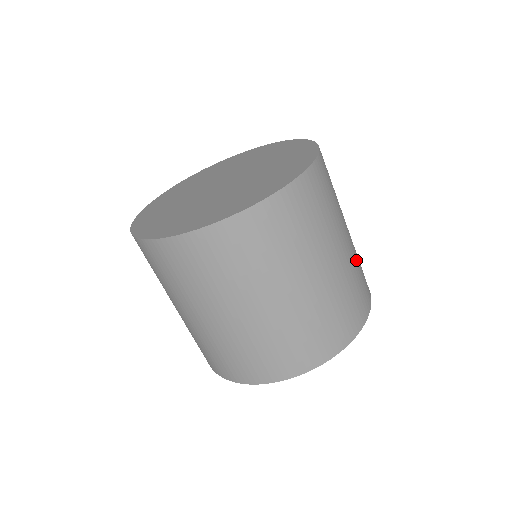
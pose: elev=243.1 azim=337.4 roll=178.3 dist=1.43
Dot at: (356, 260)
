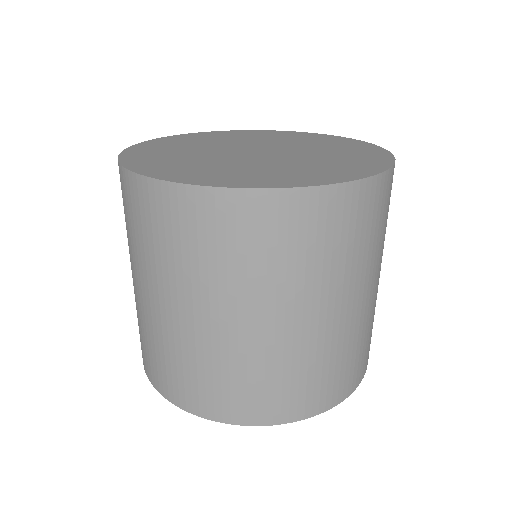
Dot at: occluded
